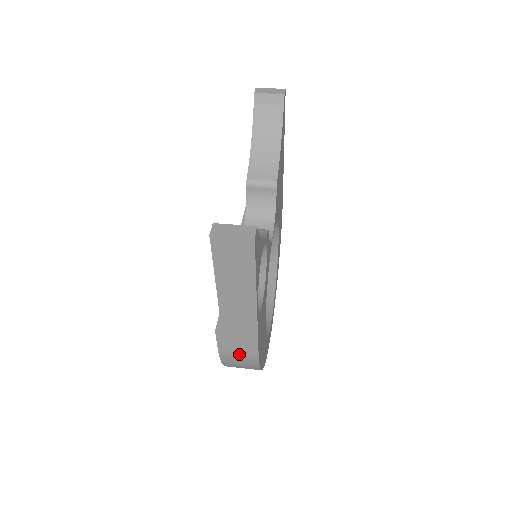
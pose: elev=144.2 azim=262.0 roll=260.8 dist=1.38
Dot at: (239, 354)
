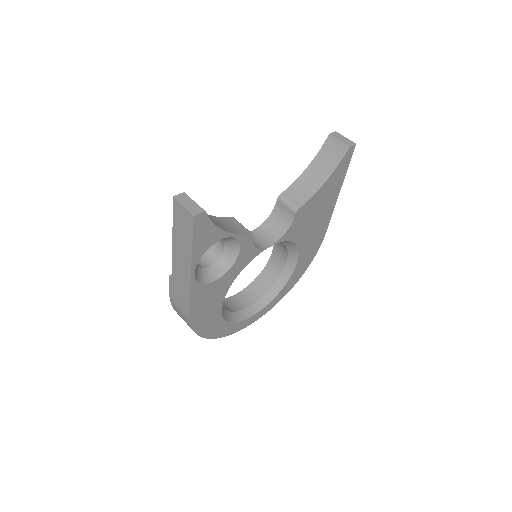
Dot at: (179, 306)
